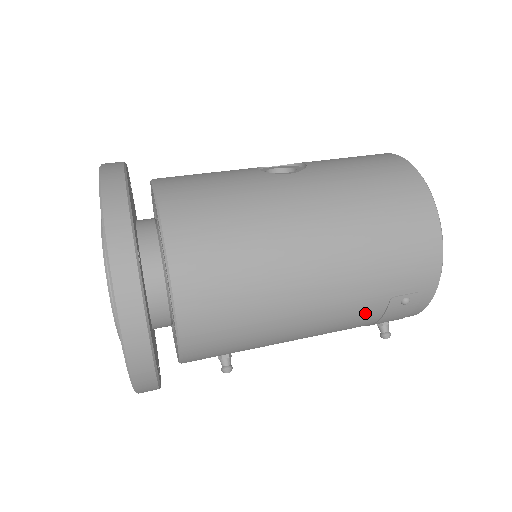
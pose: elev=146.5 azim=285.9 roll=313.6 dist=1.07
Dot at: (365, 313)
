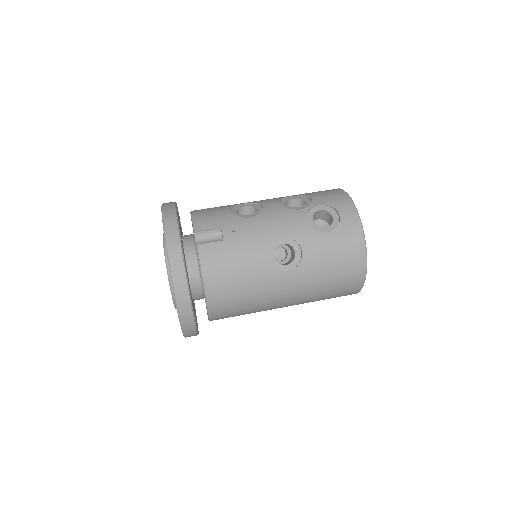
Dot at: occluded
